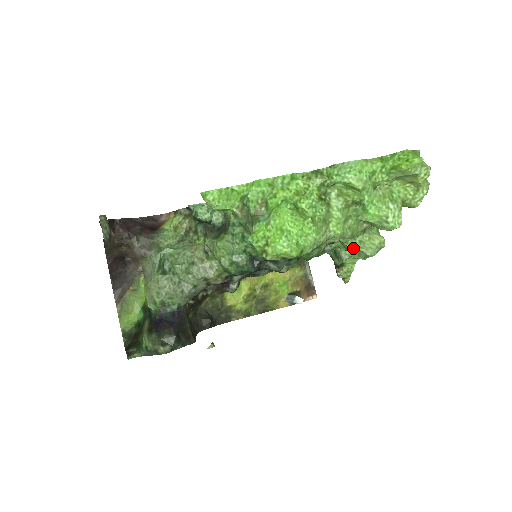
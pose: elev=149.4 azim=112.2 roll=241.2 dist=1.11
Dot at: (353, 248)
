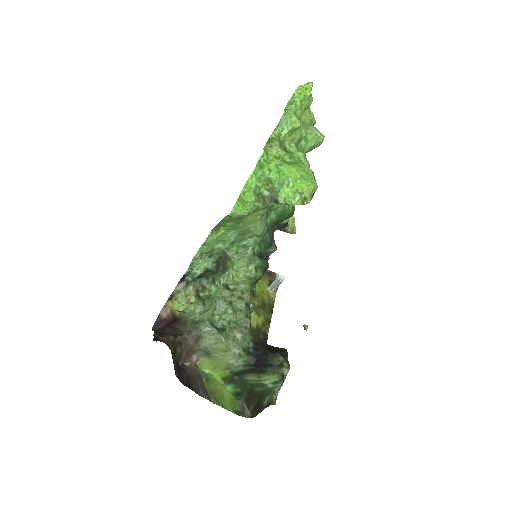
Dot at: occluded
